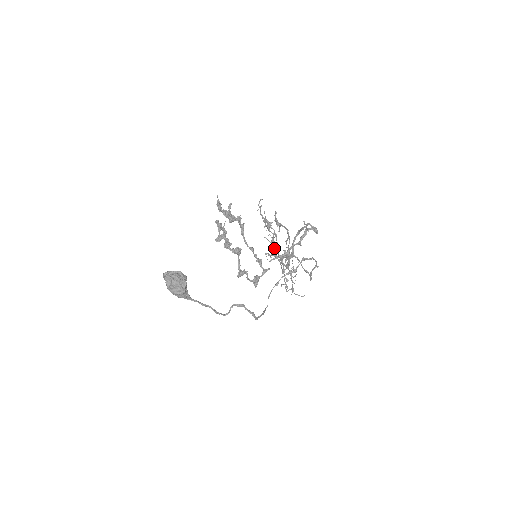
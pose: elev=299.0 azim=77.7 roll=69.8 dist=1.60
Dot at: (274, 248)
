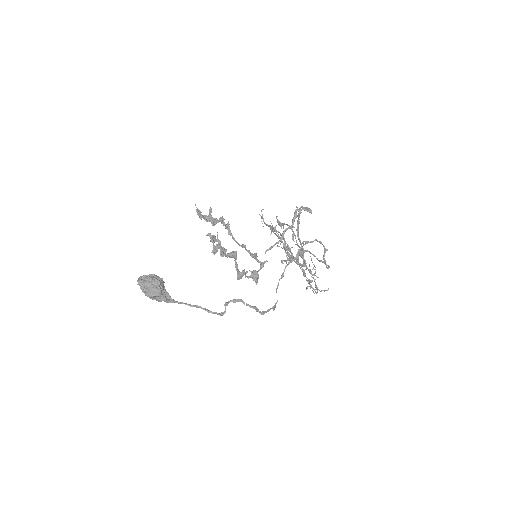
Dot at: occluded
